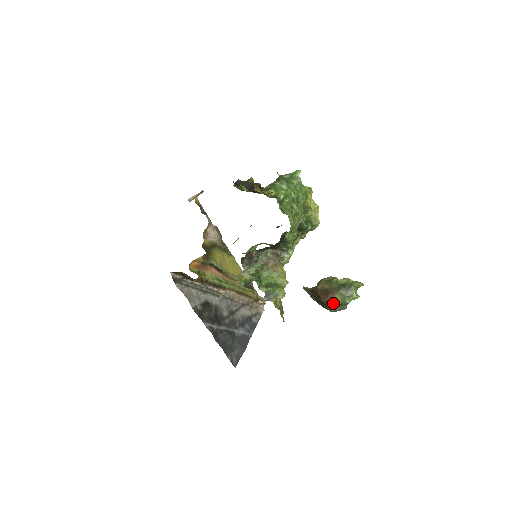
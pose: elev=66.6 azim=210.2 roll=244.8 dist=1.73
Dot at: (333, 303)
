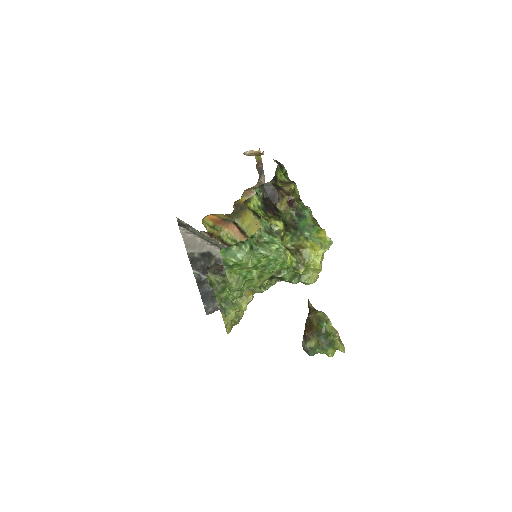
Dot at: (306, 341)
